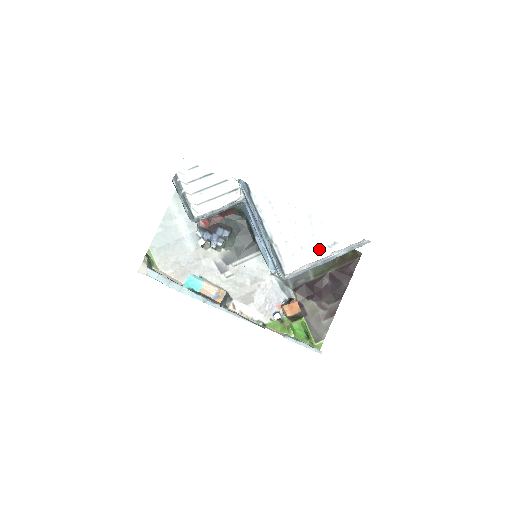
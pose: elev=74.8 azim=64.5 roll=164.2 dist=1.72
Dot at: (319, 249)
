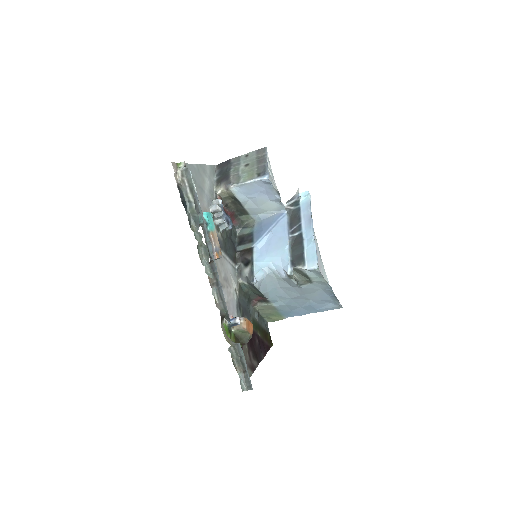
Dot at: occluded
